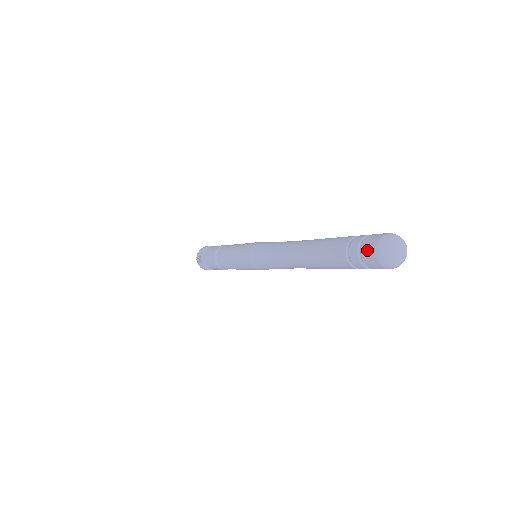
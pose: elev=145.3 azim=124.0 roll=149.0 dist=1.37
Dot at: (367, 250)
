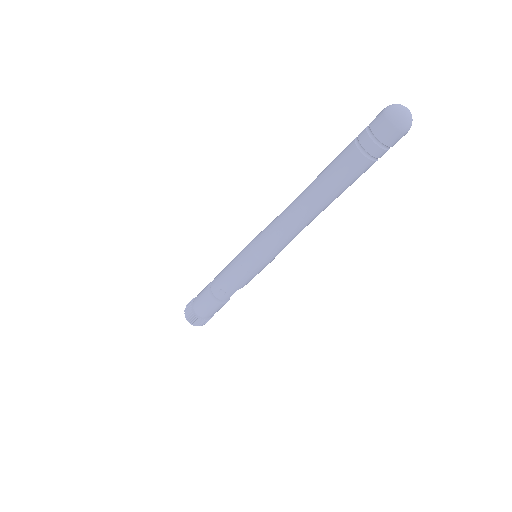
Dot at: (381, 130)
